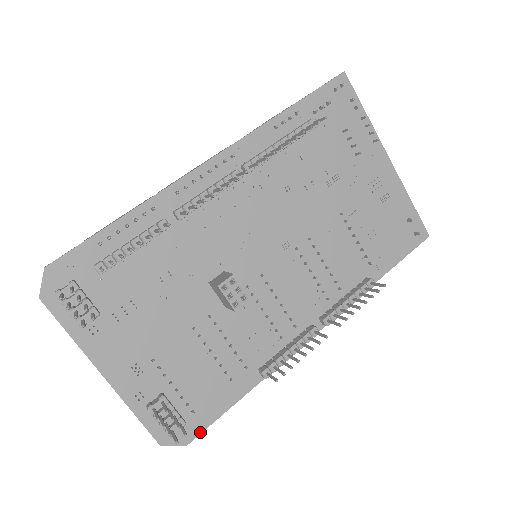
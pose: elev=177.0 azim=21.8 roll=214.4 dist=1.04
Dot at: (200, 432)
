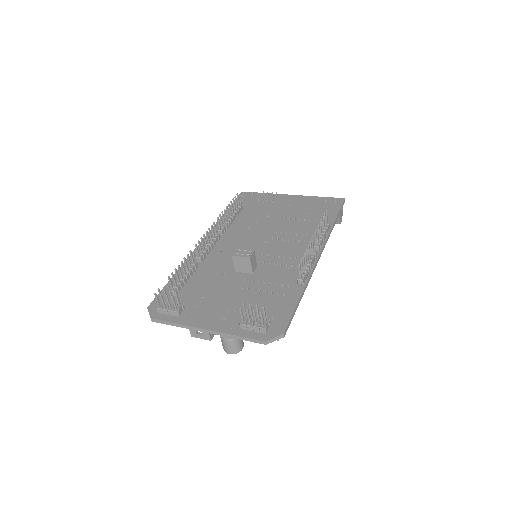
Dot at: (287, 324)
